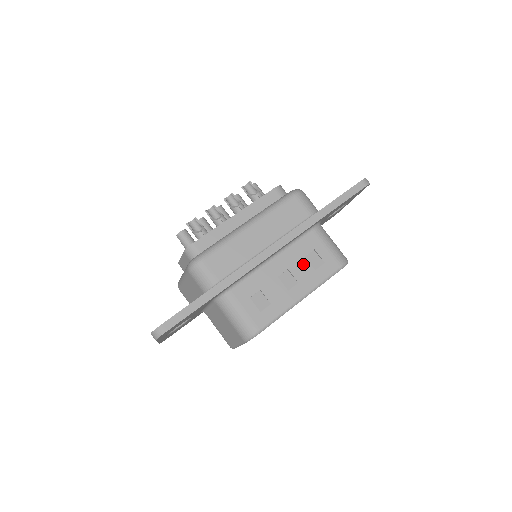
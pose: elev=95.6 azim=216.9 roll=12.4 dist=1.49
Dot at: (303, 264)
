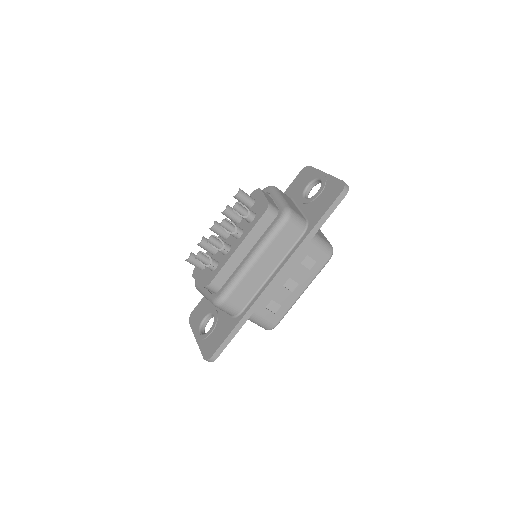
Dot at: (300, 269)
